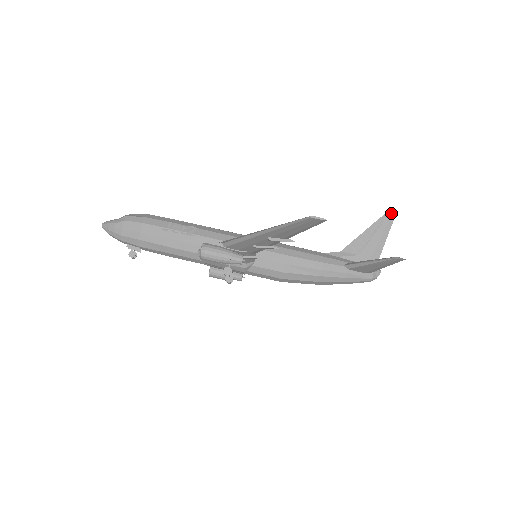
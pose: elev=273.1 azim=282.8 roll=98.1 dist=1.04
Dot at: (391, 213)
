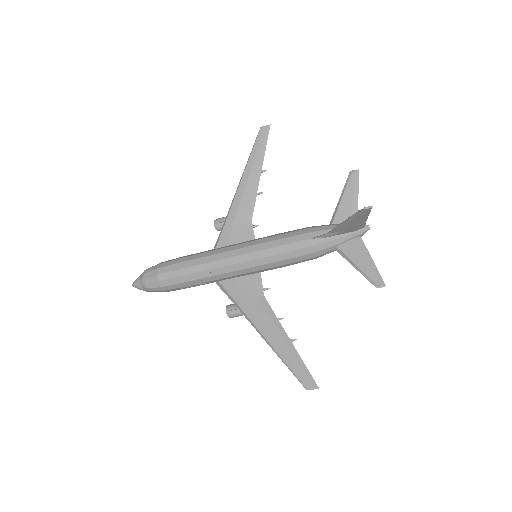
Dot at: (367, 209)
